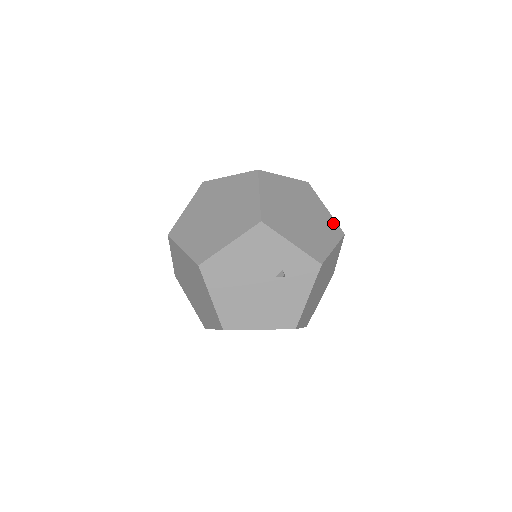
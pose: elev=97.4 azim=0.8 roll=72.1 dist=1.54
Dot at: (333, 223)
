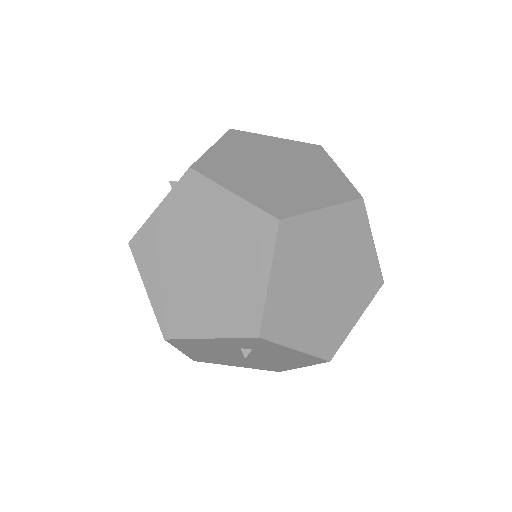
Dot at: (253, 218)
